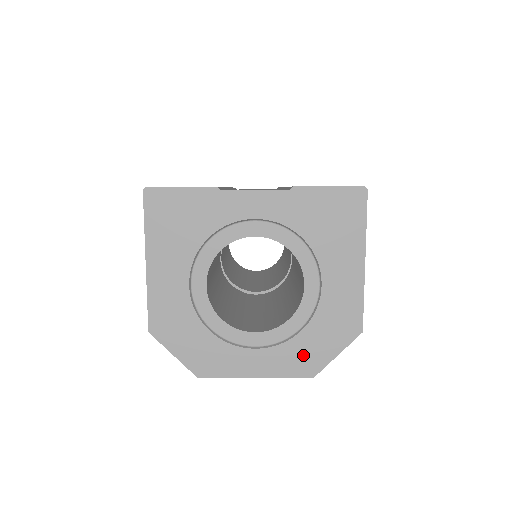
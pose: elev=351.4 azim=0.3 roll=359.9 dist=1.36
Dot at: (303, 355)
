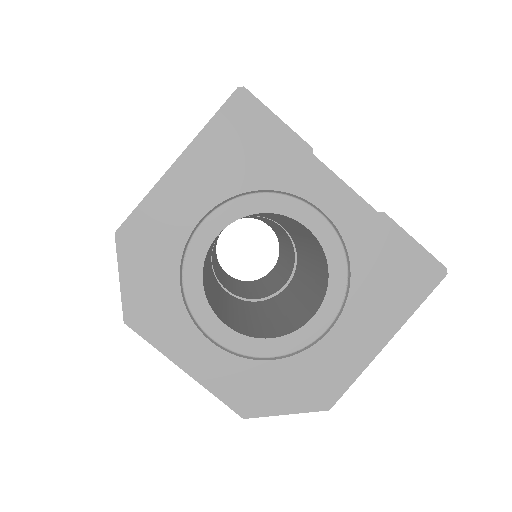
Dot at: (253, 387)
